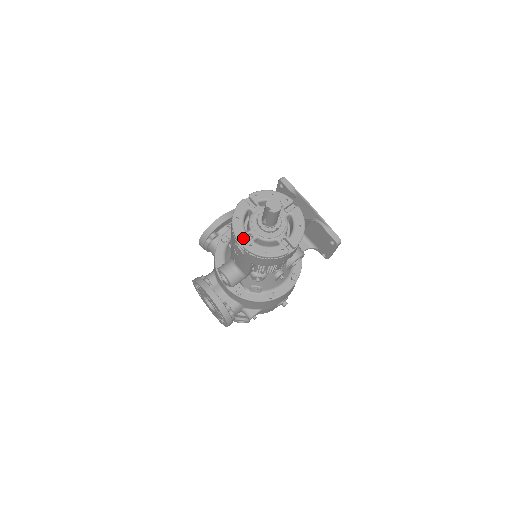
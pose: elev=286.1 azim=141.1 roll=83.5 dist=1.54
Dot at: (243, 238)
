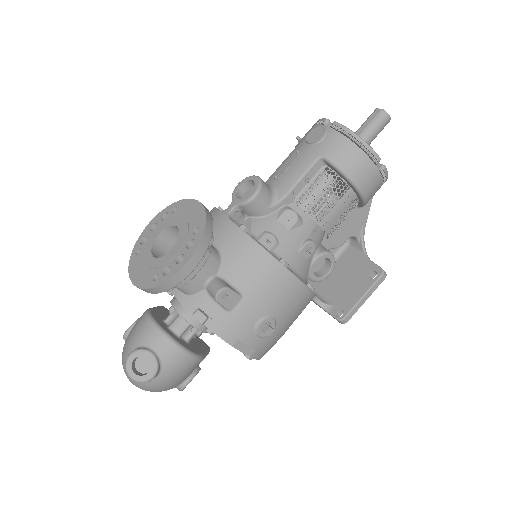
Dot at: occluded
